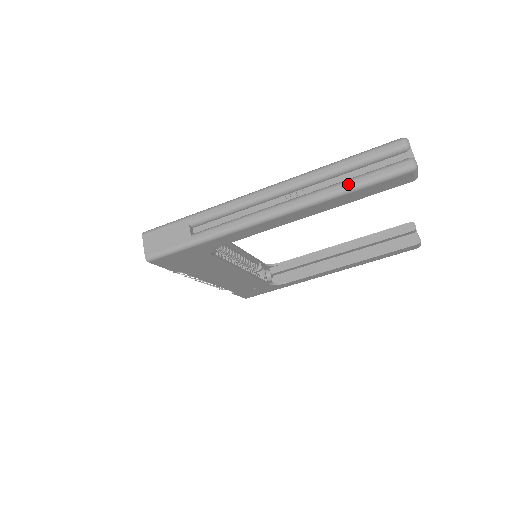
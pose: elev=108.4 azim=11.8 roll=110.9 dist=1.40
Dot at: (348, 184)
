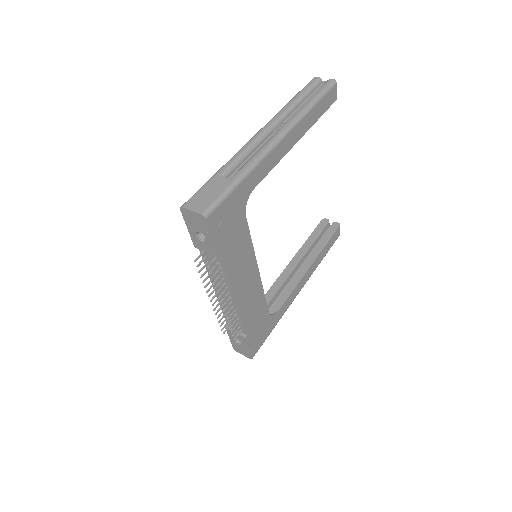
Dot at: (310, 101)
